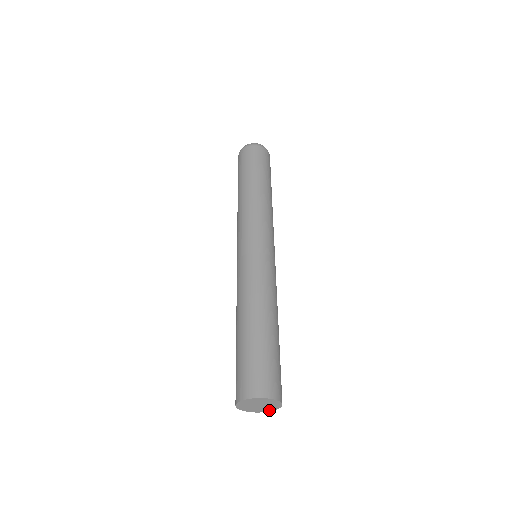
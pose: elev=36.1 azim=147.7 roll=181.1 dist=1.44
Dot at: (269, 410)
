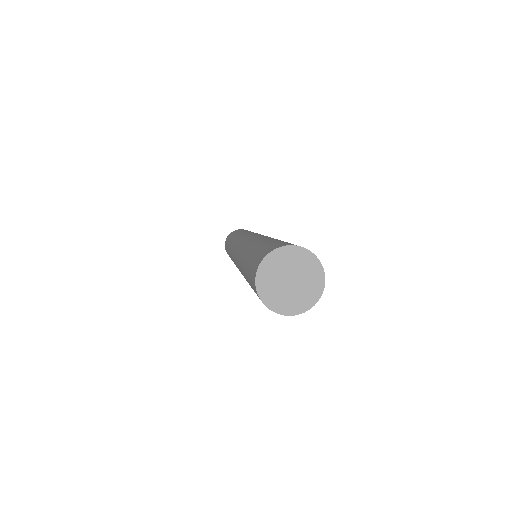
Dot at: (294, 310)
